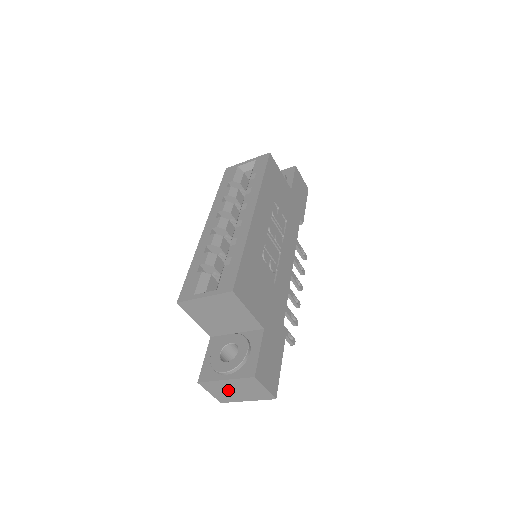
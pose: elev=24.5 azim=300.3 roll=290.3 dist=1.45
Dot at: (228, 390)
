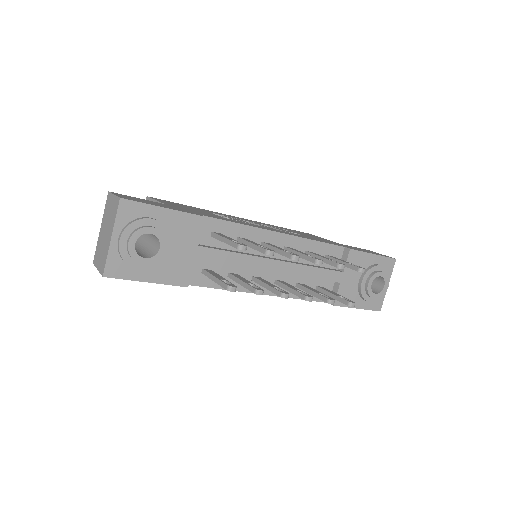
Dot at: (103, 242)
